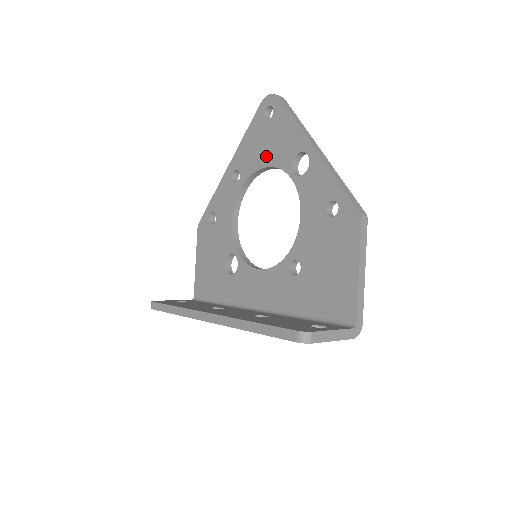
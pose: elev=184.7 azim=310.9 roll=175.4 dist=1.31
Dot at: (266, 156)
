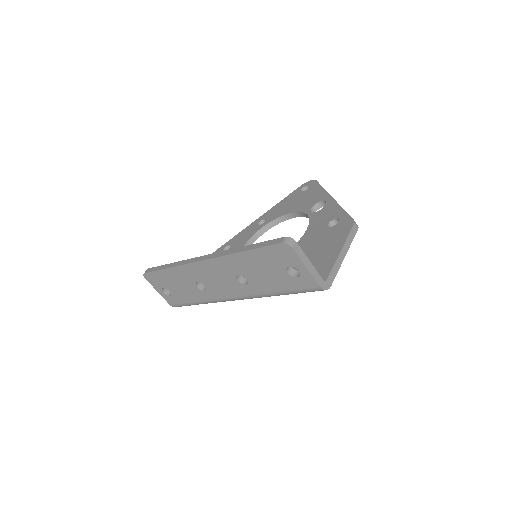
Dot at: (292, 208)
